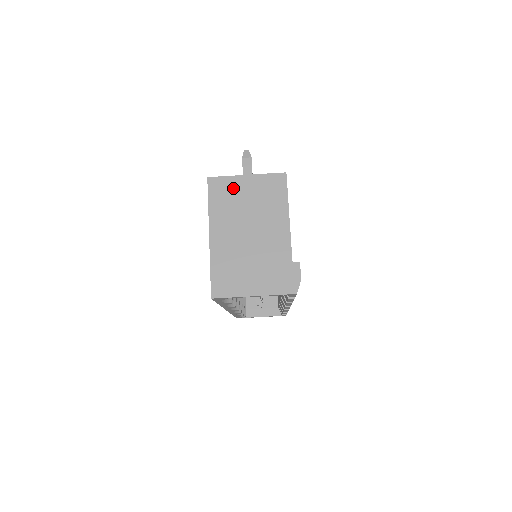
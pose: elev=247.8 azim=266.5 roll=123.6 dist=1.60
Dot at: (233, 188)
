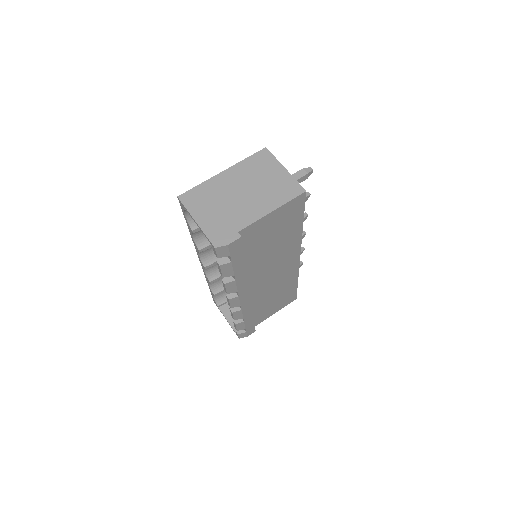
Dot at: (269, 166)
